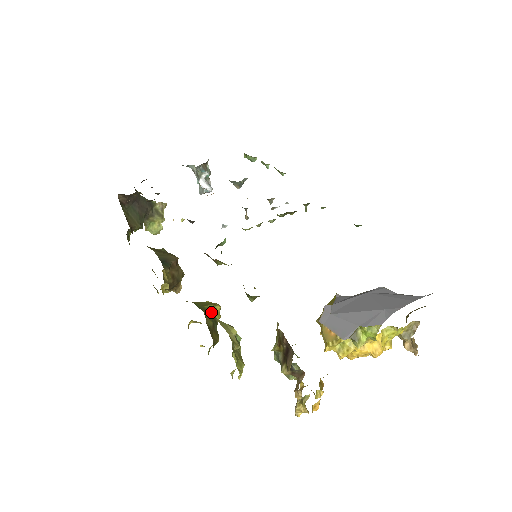
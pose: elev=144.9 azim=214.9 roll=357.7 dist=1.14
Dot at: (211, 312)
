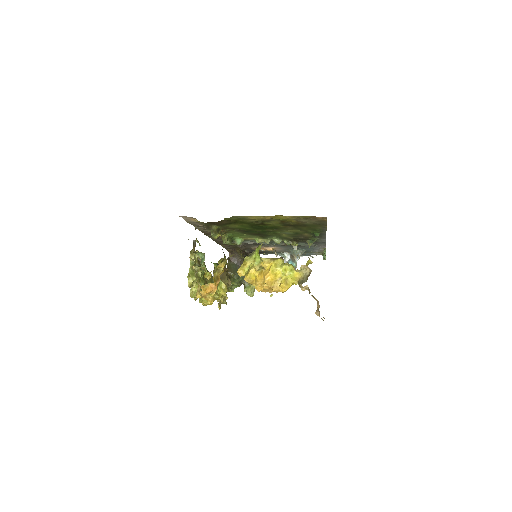
Dot at: occluded
